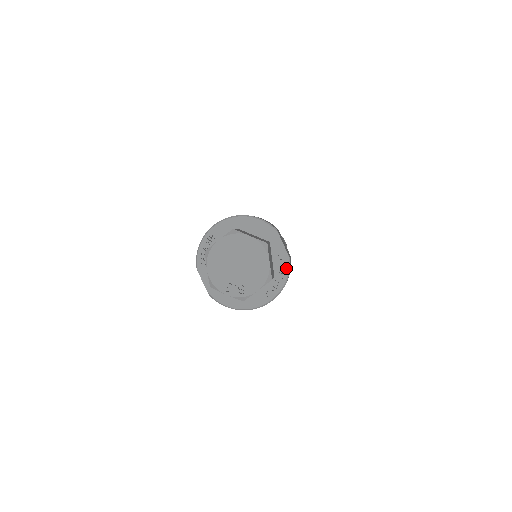
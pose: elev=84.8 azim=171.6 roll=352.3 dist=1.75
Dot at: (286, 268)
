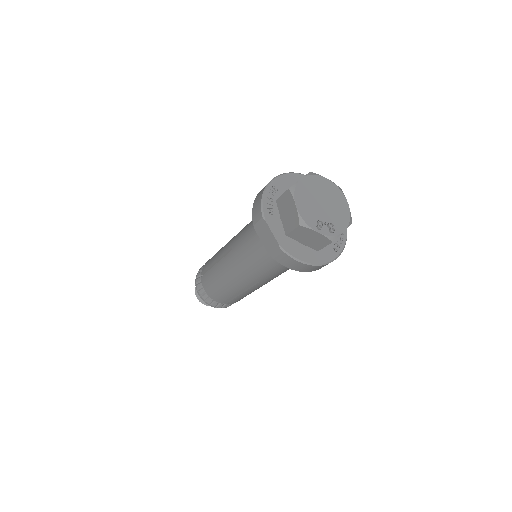
Dot at: occluded
